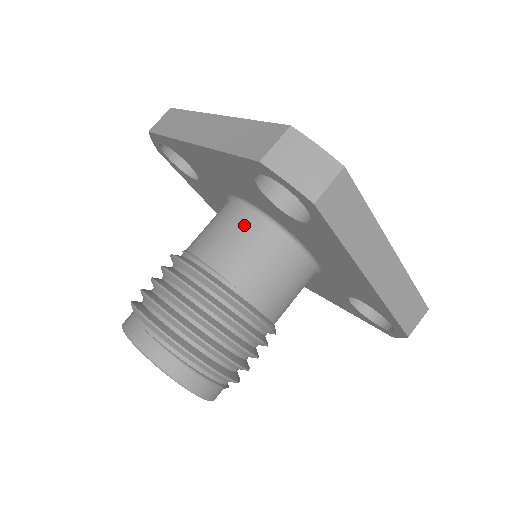
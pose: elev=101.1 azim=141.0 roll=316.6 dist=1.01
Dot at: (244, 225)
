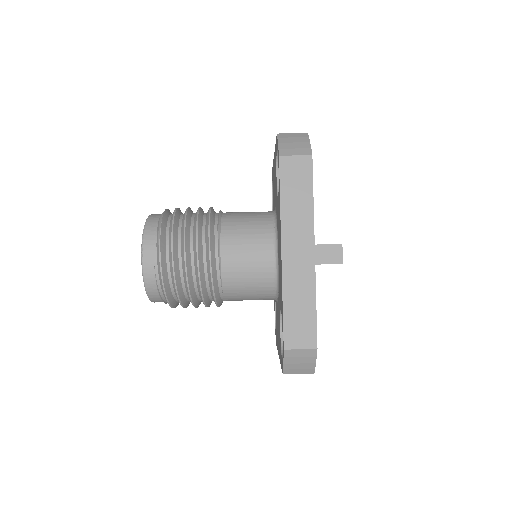
Dot at: (262, 274)
